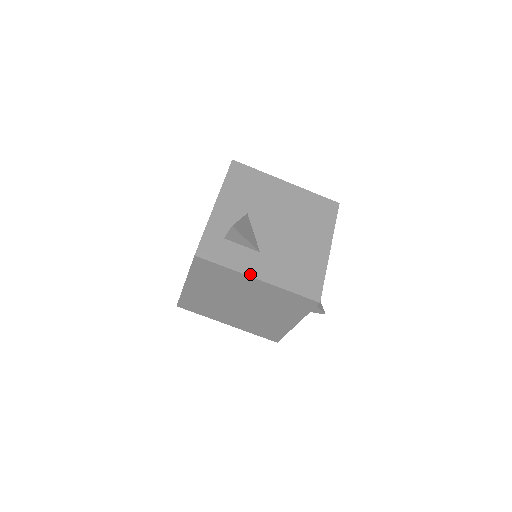
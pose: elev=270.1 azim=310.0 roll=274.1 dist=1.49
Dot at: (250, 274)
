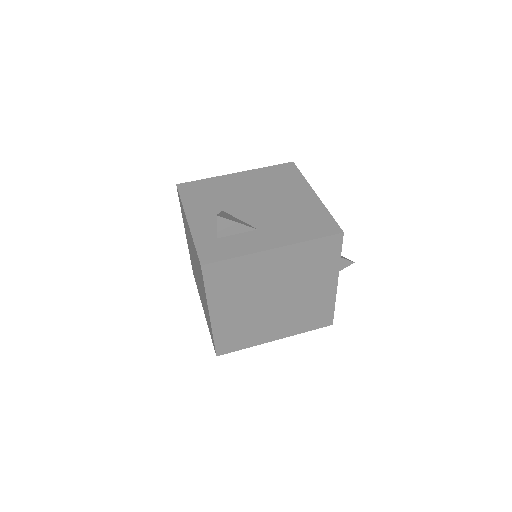
Dot at: (264, 249)
